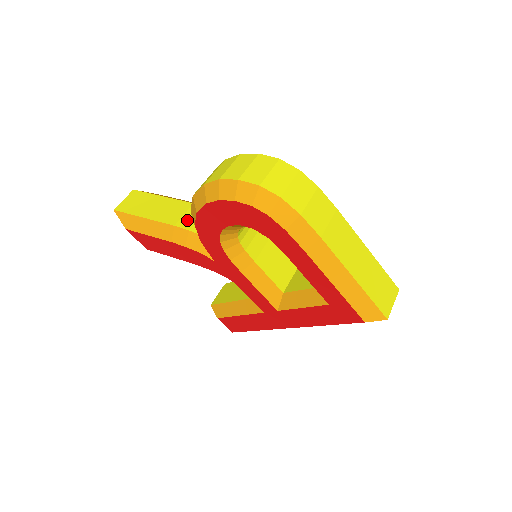
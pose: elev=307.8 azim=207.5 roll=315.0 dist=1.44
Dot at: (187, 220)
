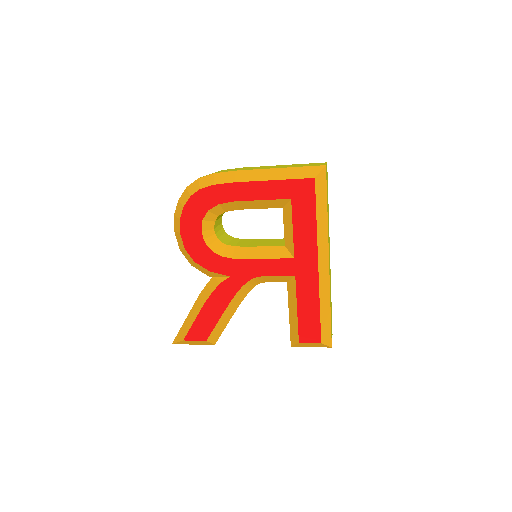
Dot at: occluded
